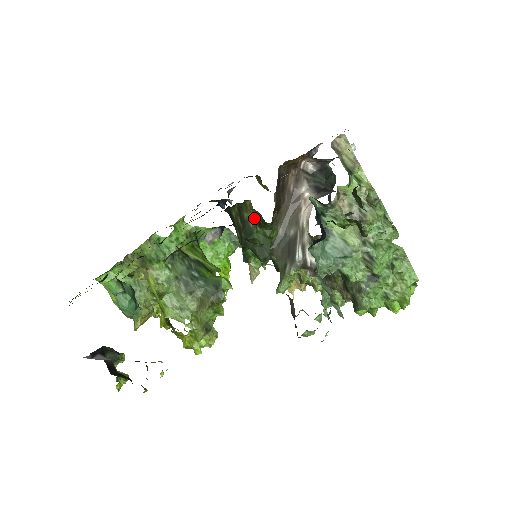
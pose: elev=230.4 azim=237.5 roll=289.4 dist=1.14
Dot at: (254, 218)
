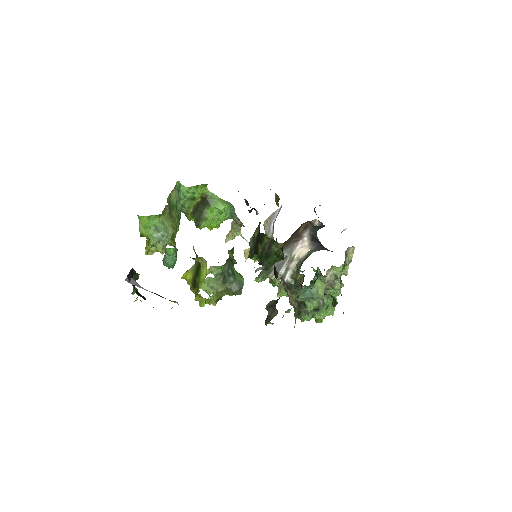
Dot at: (278, 252)
